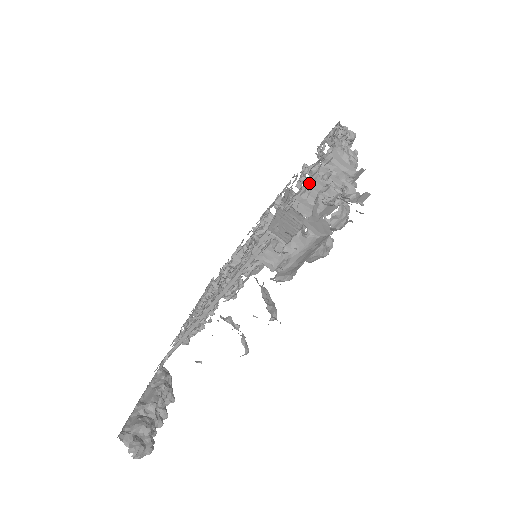
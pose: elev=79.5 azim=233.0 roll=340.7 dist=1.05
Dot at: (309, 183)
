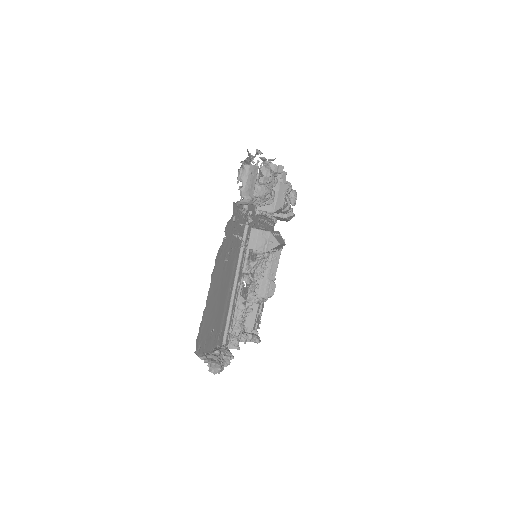
Dot at: occluded
